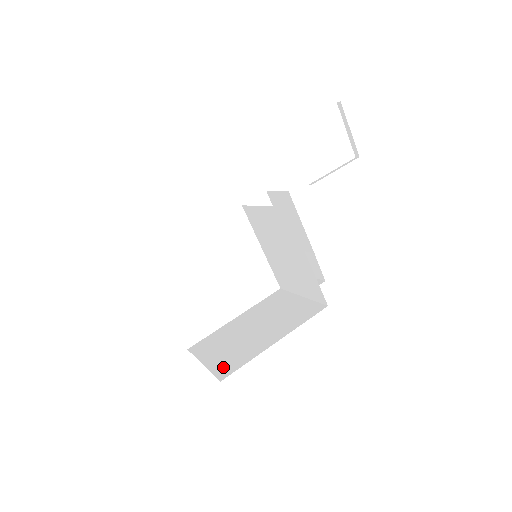
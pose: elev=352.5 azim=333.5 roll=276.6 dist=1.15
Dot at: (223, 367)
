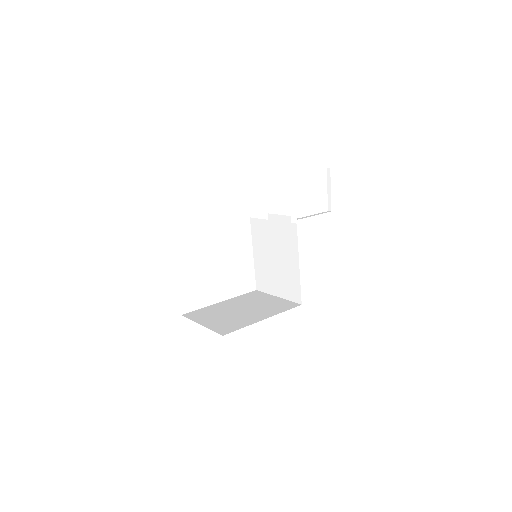
Dot at: (222, 328)
